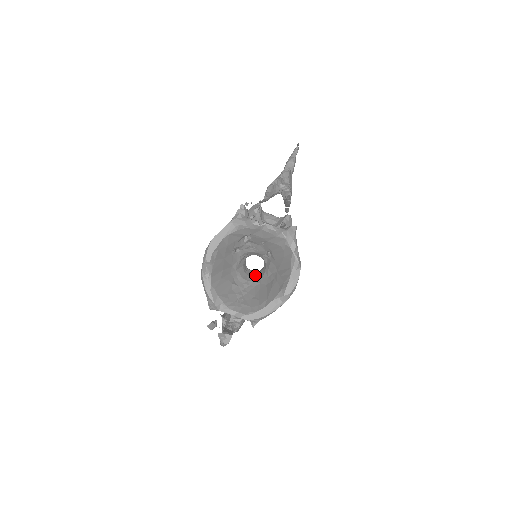
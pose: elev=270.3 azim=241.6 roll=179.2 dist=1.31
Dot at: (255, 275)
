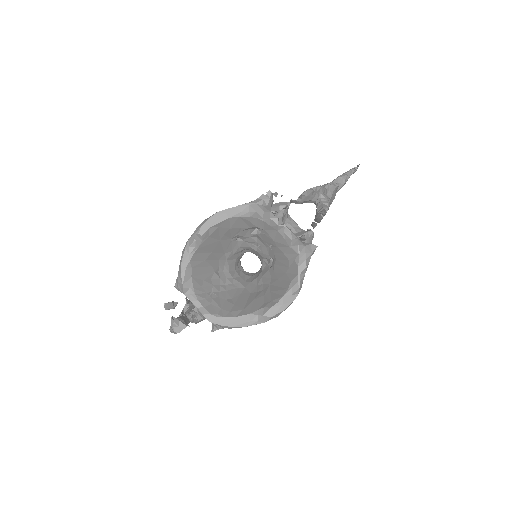
Dot at: (244, 276)
